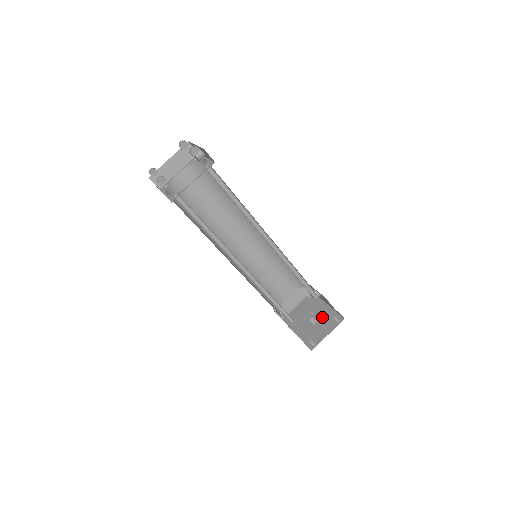
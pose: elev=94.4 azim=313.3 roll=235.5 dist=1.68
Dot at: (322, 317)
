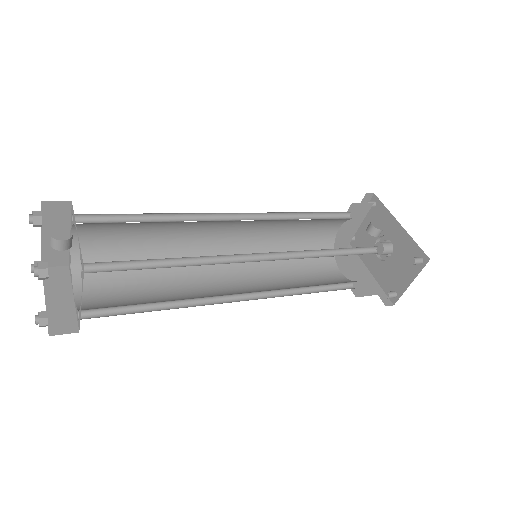
Dot at: (397, 249)
